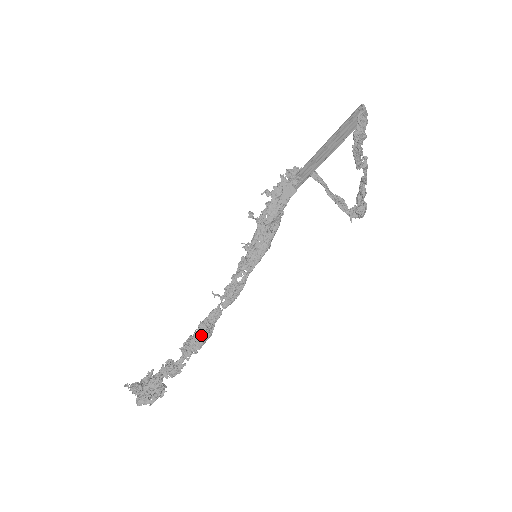
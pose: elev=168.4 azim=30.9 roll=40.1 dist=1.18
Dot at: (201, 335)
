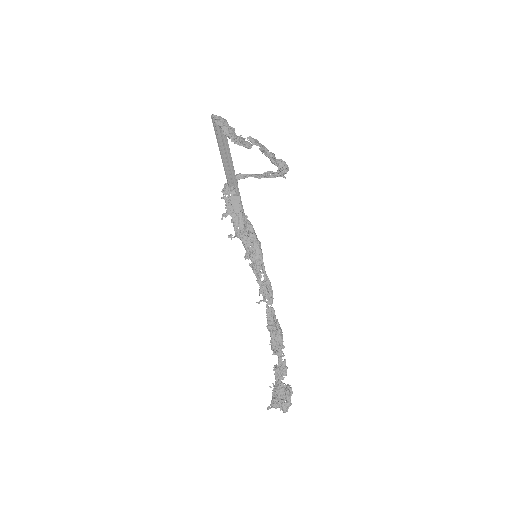
Dot at: (275, 334)
